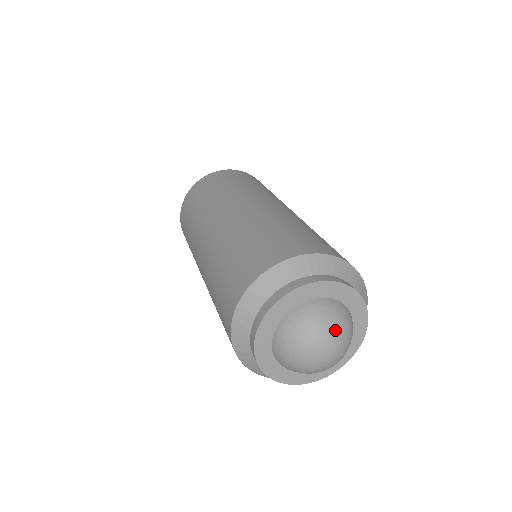
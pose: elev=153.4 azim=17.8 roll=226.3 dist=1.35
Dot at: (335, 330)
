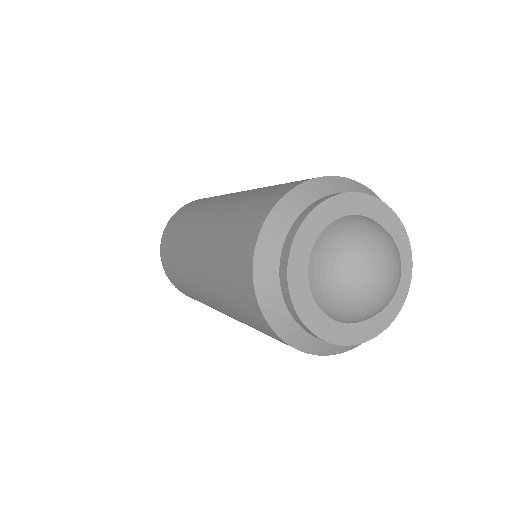
Dot at: (367, 243)
